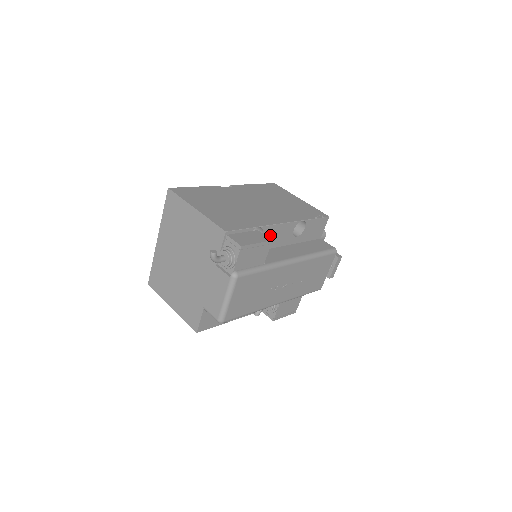
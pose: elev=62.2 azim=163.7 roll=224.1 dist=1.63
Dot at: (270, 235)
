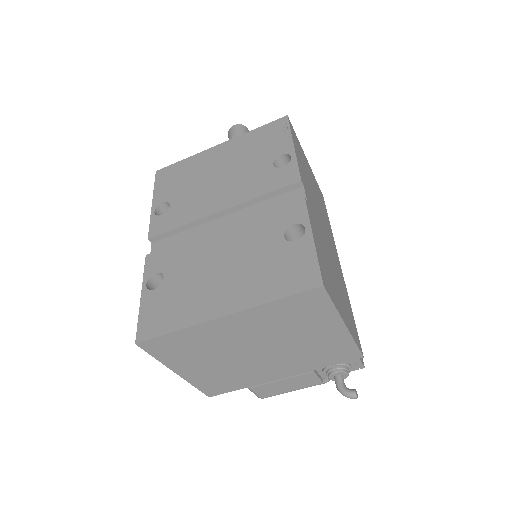
Dot at: occluded
